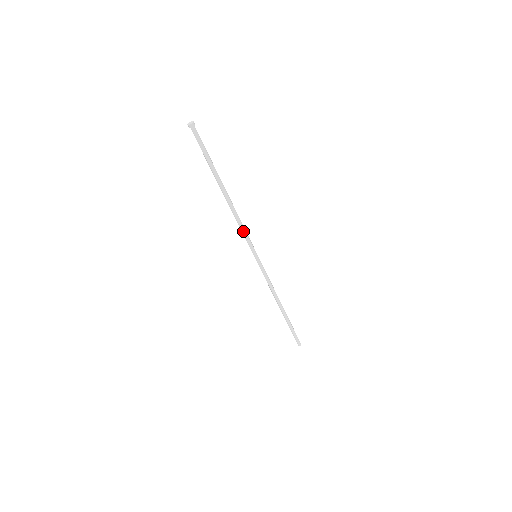
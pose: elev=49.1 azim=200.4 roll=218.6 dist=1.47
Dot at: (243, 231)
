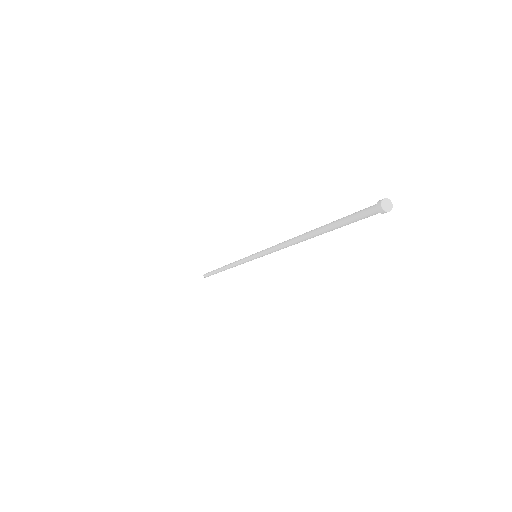
Dot at: (275, 251)
